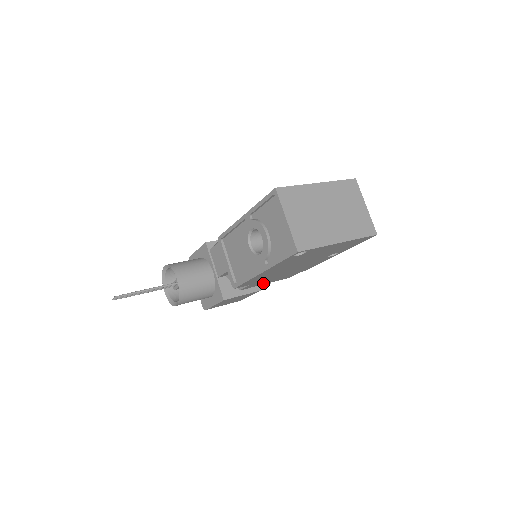
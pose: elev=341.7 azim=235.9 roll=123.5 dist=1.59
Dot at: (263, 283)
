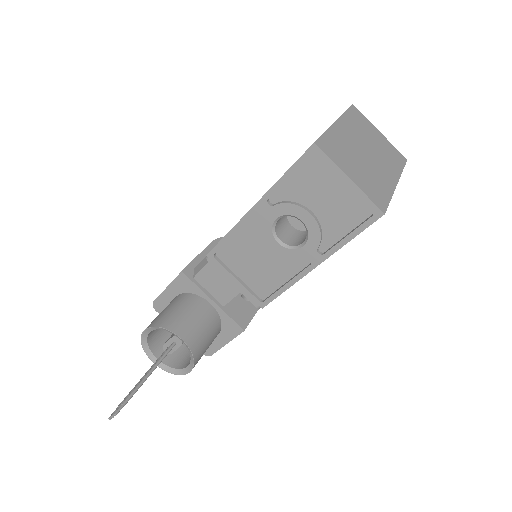
Dot at: occluded
